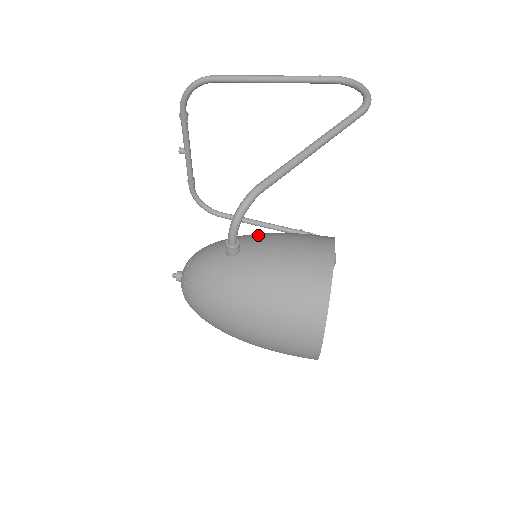
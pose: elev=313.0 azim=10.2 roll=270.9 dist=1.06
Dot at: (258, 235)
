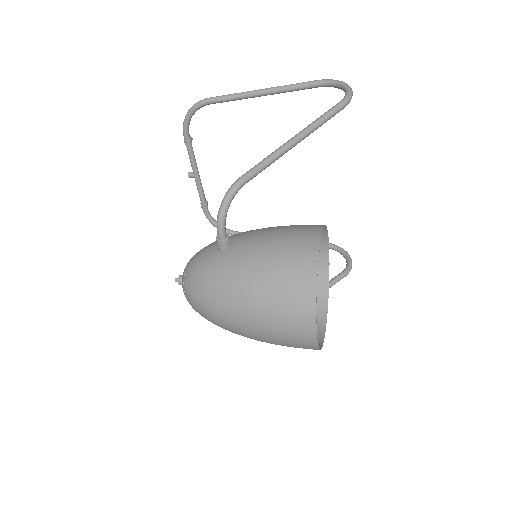
Dot at: (250, 230)
